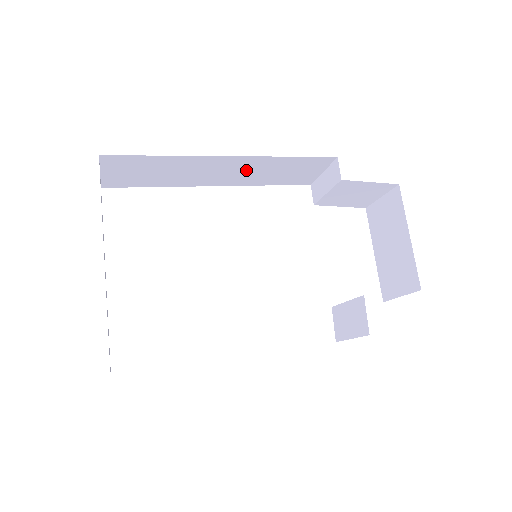
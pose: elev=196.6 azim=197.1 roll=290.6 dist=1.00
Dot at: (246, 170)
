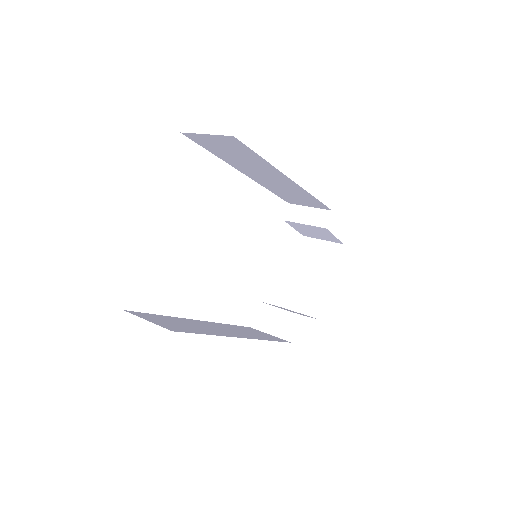
Dot at: (281, 185)
